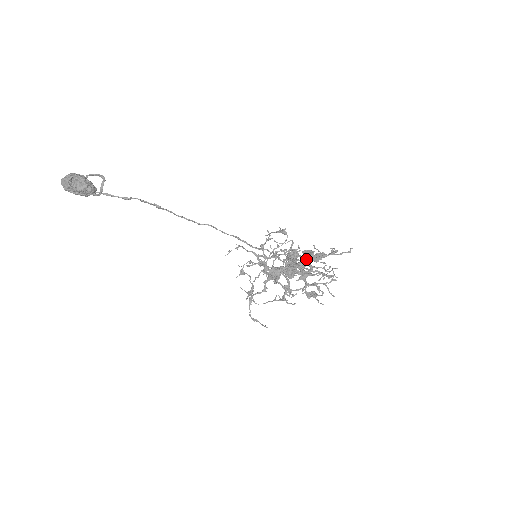
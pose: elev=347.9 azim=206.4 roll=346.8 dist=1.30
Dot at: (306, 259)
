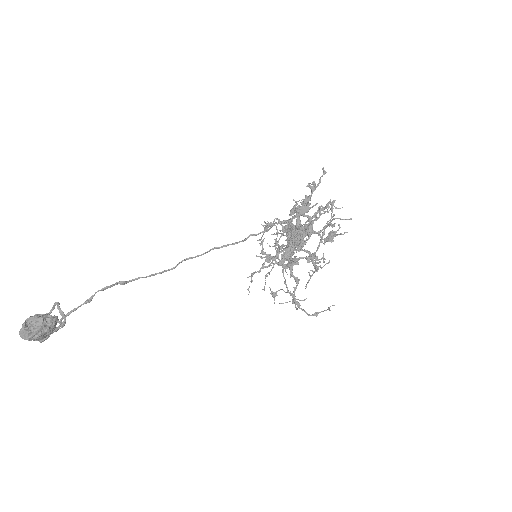
Dot at: occluded
